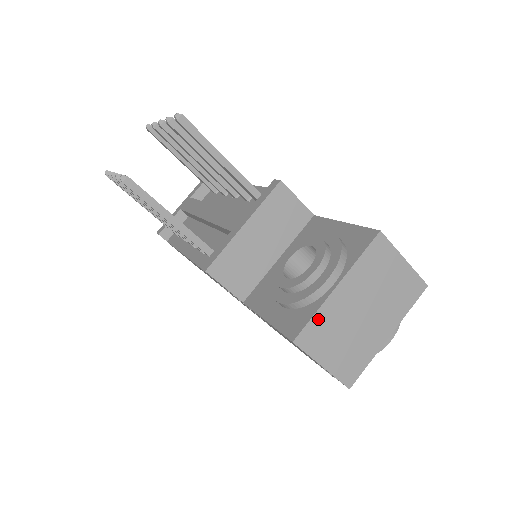
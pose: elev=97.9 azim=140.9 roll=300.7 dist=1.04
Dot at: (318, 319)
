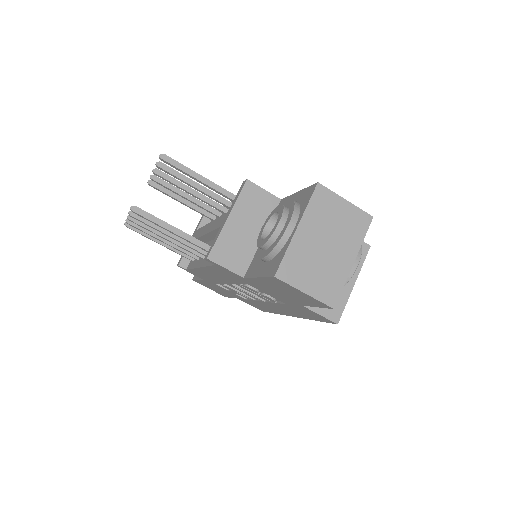
Dot at: (289, 256)
